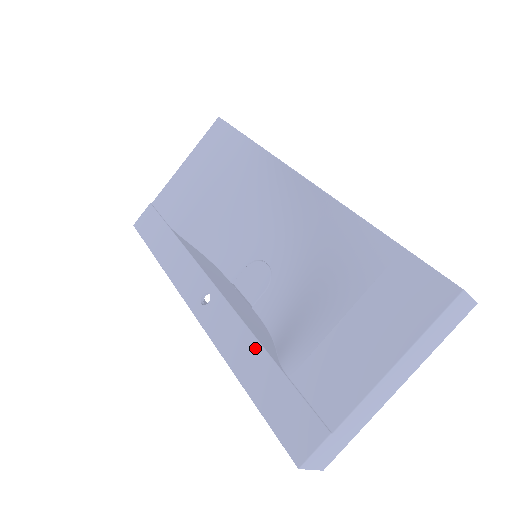
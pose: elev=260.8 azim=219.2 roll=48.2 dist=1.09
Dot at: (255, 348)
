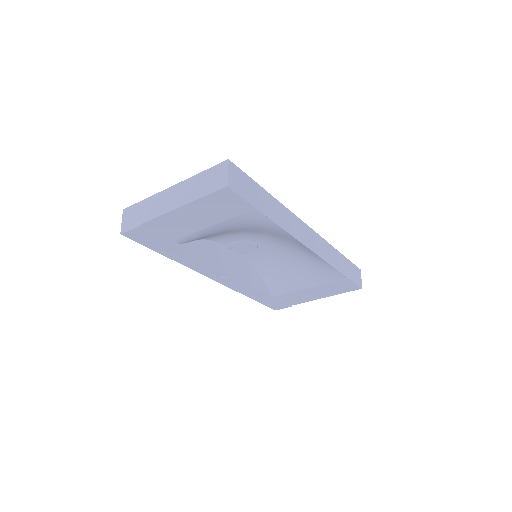
Dot at: (259, 292)
